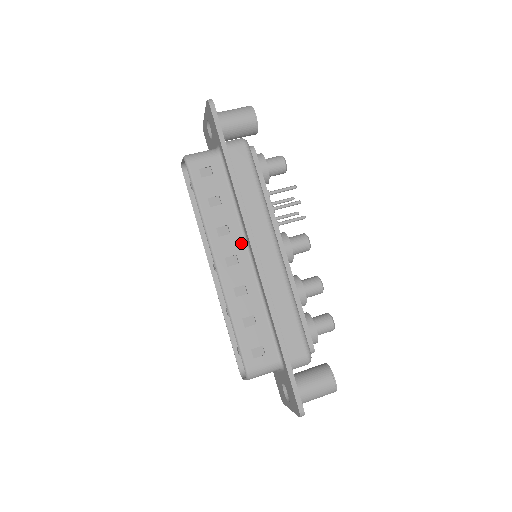
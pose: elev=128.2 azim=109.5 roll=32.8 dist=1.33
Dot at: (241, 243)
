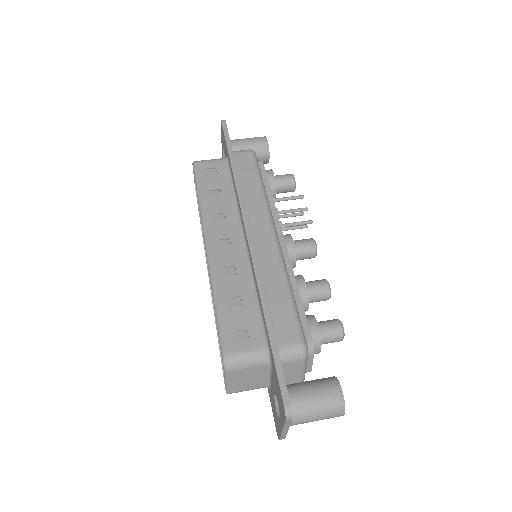
Dot at: (236, 229)
